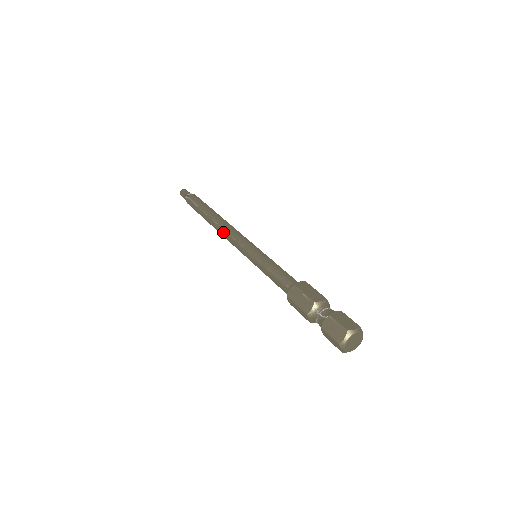
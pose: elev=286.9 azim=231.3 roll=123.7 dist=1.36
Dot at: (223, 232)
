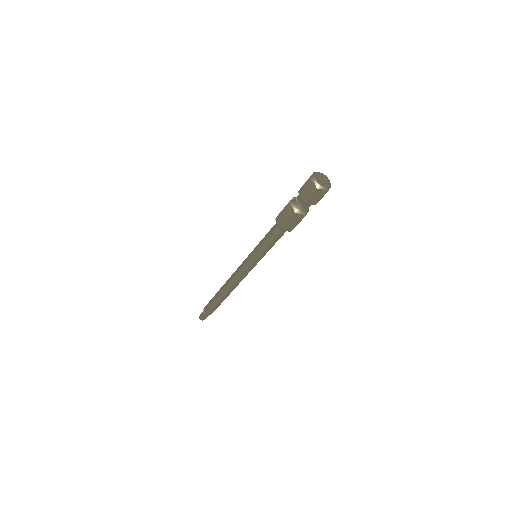
Dot at: (231, 276)
